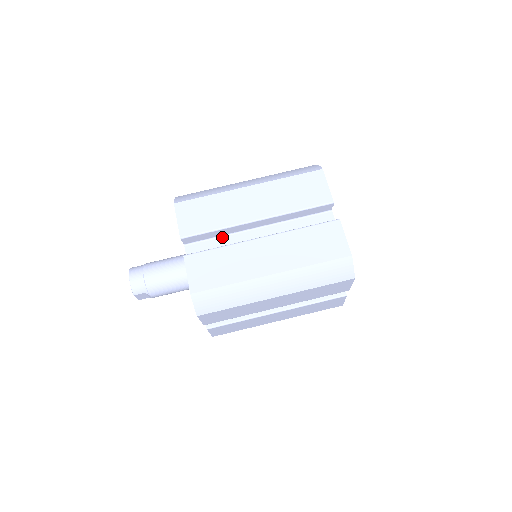
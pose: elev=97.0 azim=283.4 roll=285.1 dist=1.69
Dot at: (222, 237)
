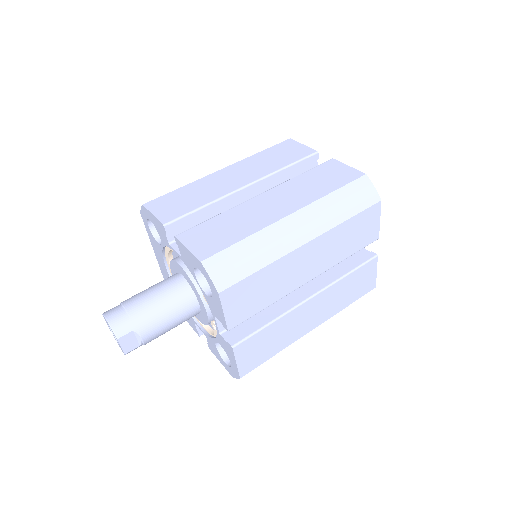
Dot at: occluded
